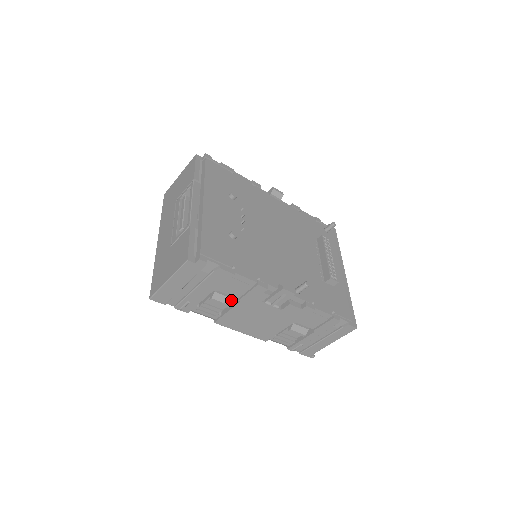
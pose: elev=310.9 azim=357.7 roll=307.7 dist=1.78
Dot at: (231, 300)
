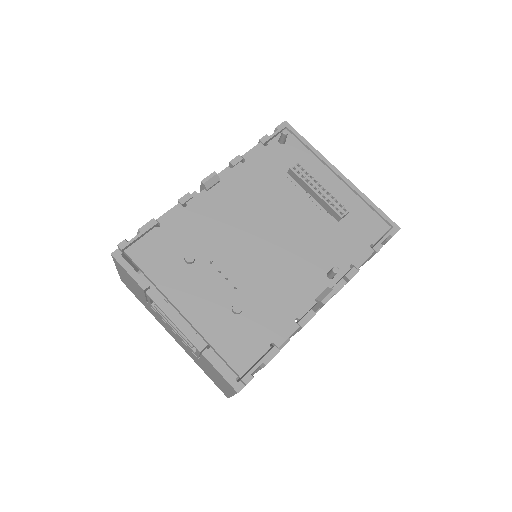
Dot at: occluded
